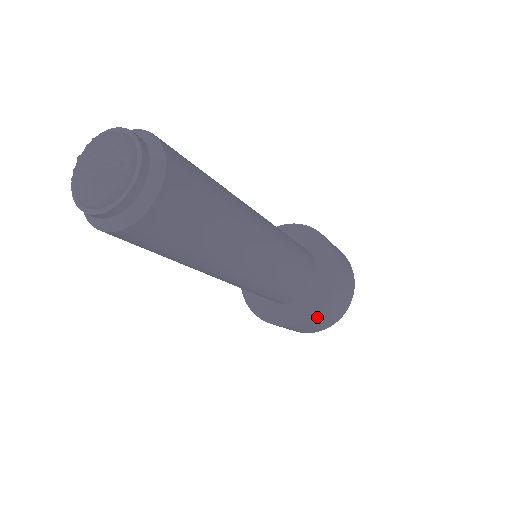
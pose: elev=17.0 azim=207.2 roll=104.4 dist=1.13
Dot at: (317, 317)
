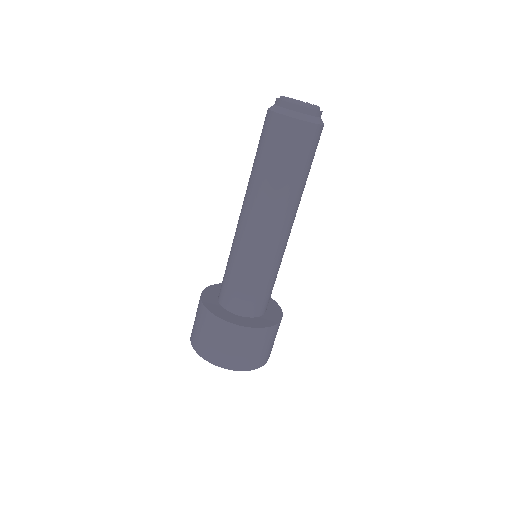
Dot at: (264, 334)
